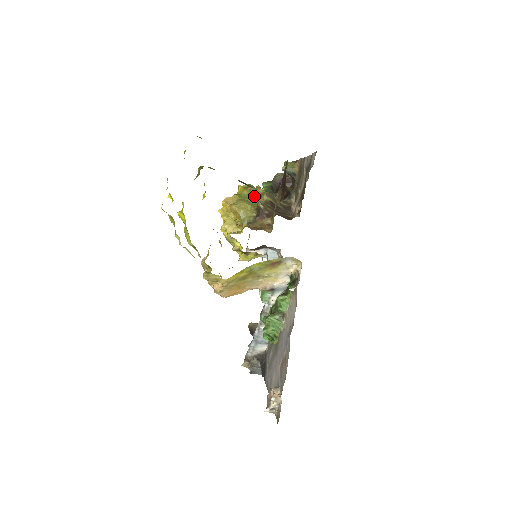
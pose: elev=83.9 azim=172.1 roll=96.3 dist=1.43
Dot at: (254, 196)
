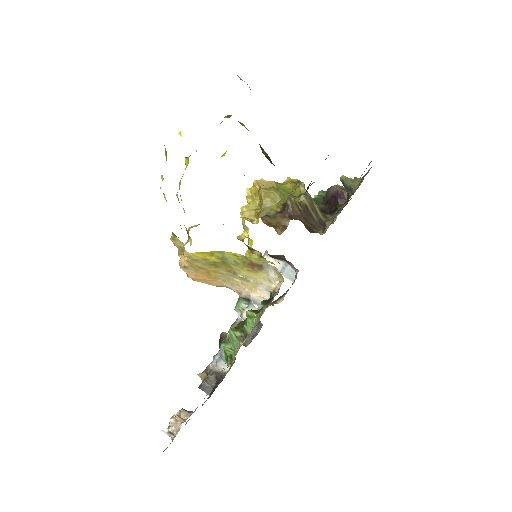
Dot at: (293, 192)
